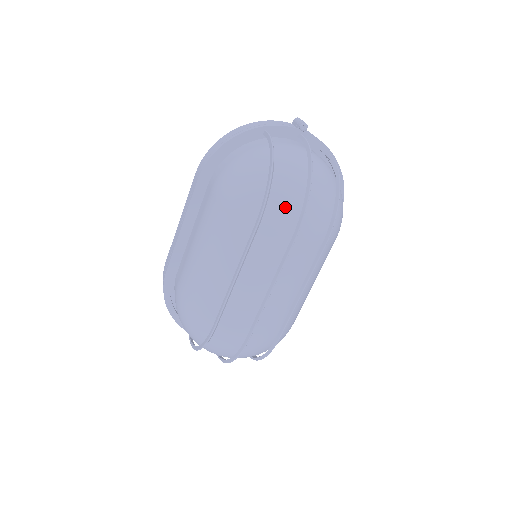
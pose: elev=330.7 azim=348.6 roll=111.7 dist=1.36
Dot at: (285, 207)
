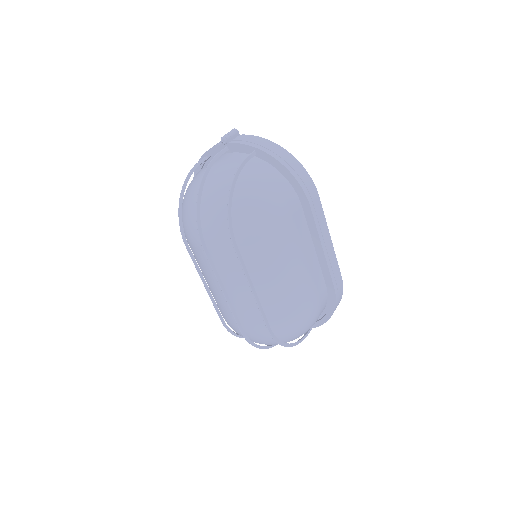
Dot at: (191, 226)
